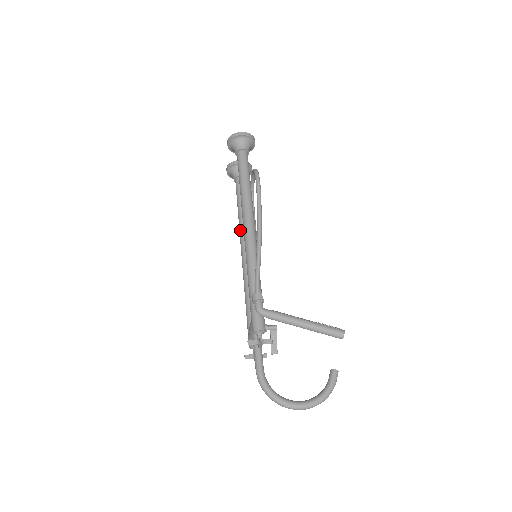
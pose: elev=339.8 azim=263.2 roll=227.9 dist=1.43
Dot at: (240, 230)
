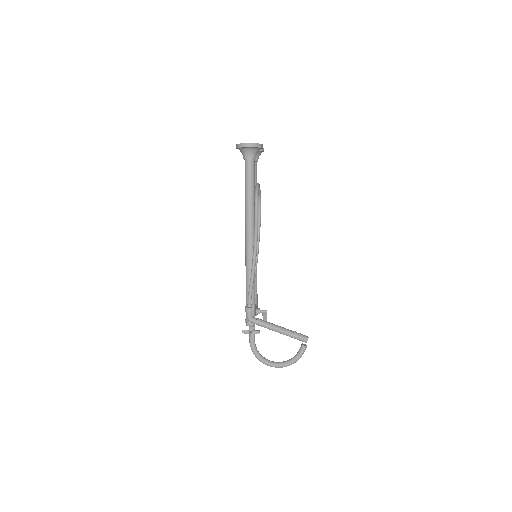
Dot at: occluded
